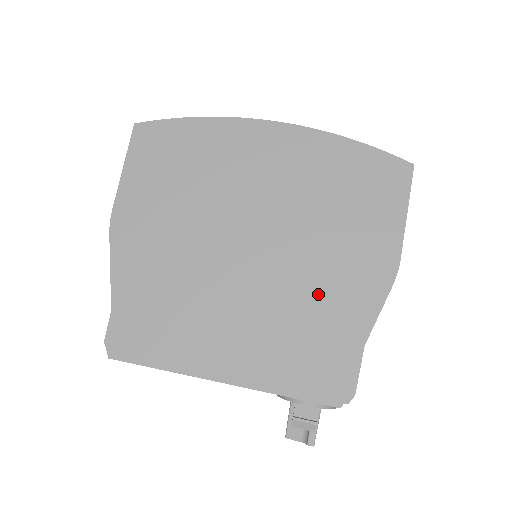
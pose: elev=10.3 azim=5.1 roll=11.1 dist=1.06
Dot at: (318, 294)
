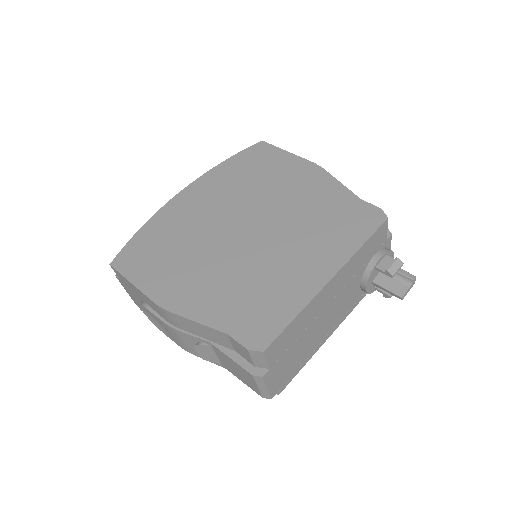
Dot at: (305, 205)
